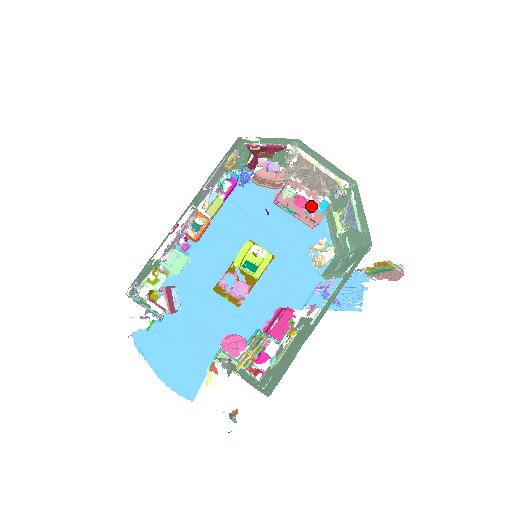
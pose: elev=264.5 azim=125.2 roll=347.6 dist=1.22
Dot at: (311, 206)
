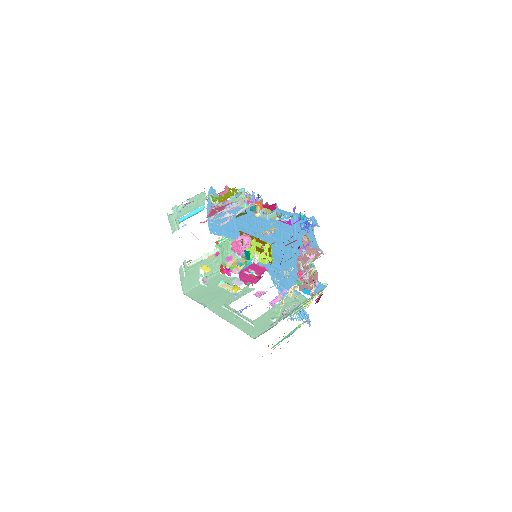
Dot at: (304, 283)
